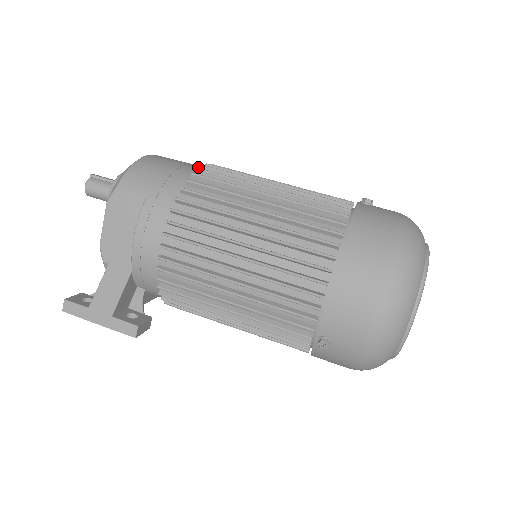
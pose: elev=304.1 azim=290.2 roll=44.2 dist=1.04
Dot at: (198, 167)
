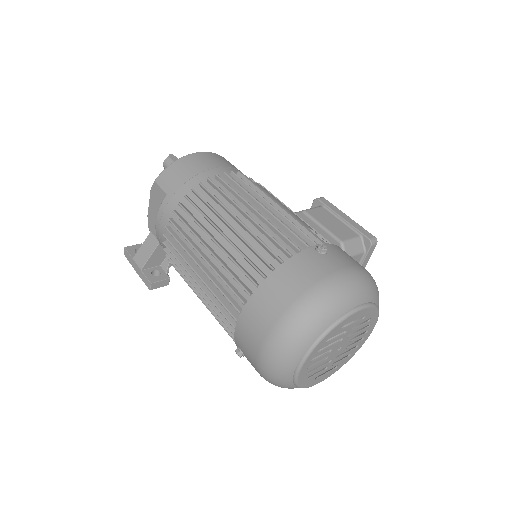
Dot at: (219, 173)
